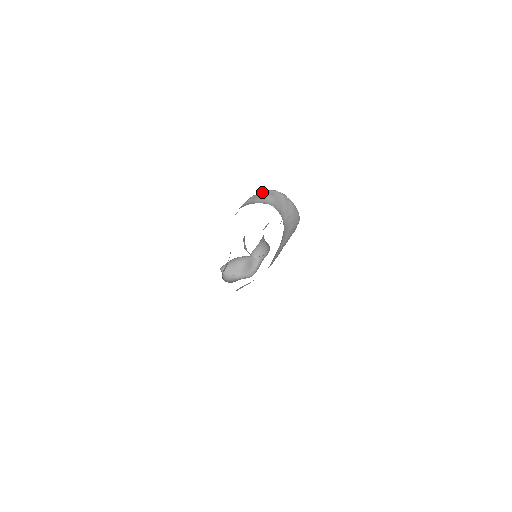
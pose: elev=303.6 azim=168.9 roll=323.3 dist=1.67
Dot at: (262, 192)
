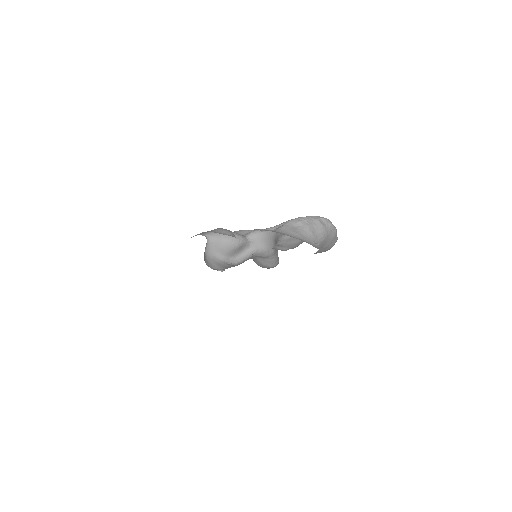
Dot at: (318, 220)
